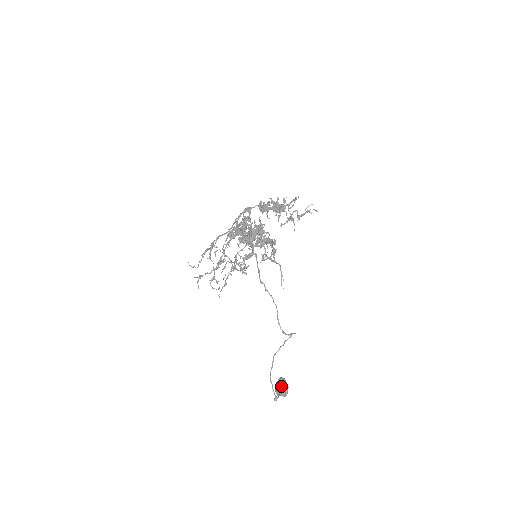
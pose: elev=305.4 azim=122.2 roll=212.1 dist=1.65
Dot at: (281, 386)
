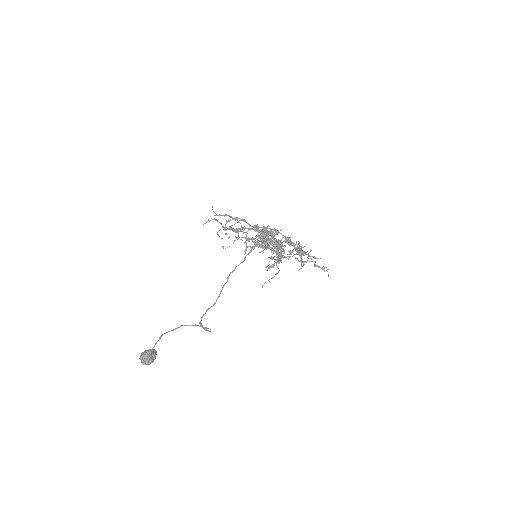
Dot at: (152, 354)
